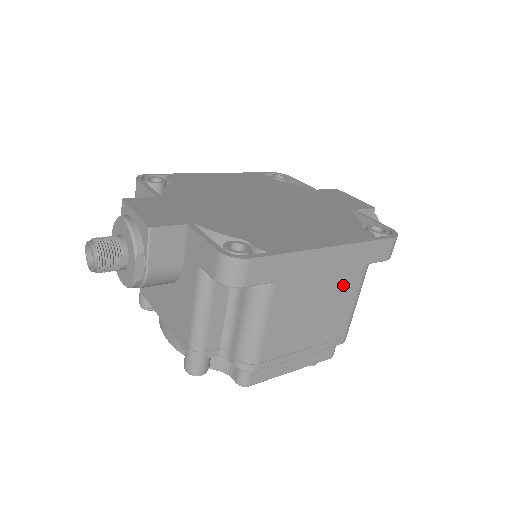
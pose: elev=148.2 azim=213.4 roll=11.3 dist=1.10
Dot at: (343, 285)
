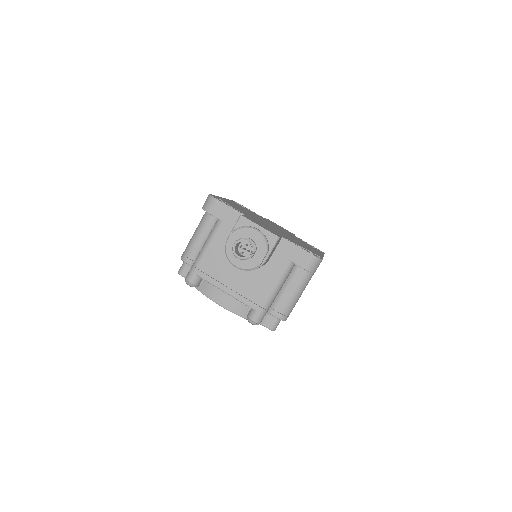
Dot at: occluded
